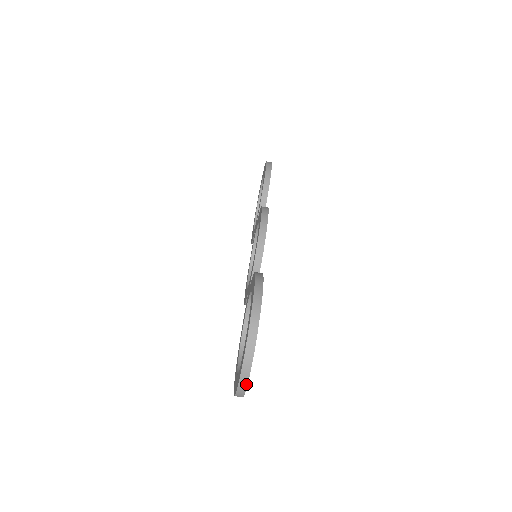
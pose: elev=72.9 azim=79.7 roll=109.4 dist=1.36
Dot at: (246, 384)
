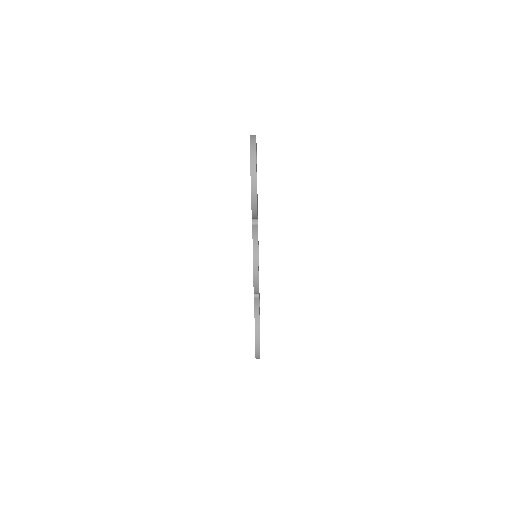
Dot at: occluded
